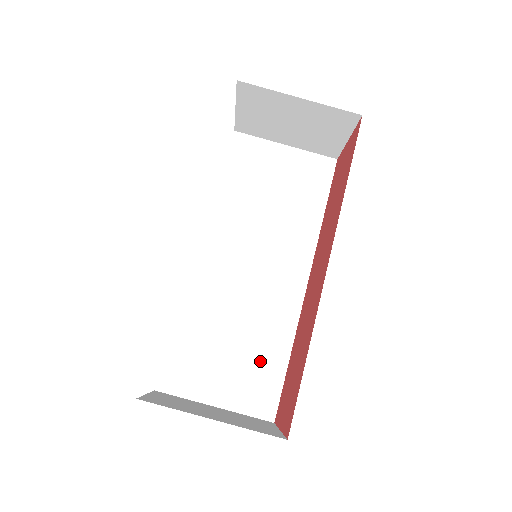
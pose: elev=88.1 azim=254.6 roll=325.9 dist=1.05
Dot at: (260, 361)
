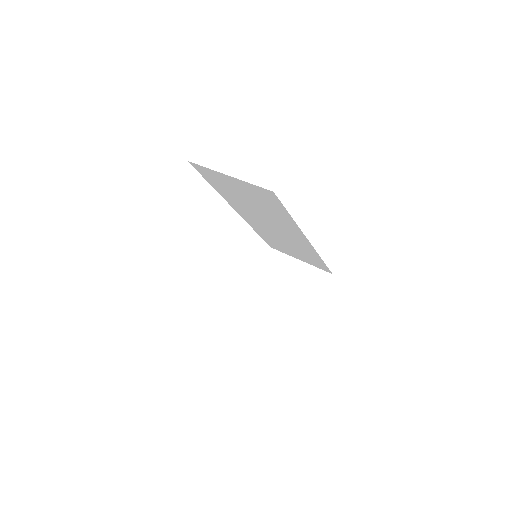
Dot at: occluded
